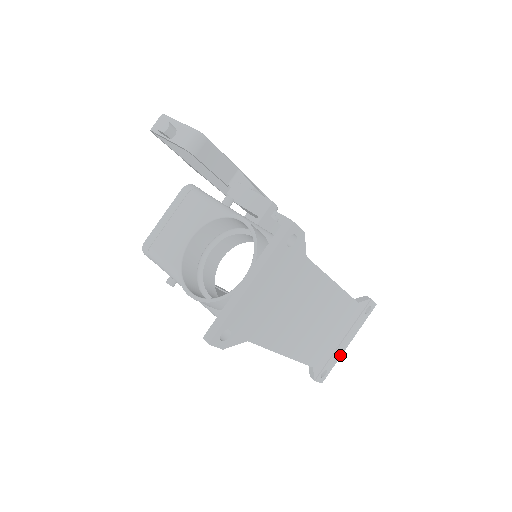
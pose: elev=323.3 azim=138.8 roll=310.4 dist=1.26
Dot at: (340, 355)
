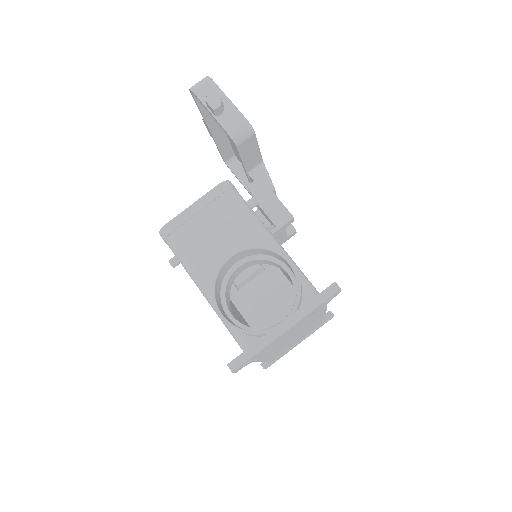
Dot at: occluded
